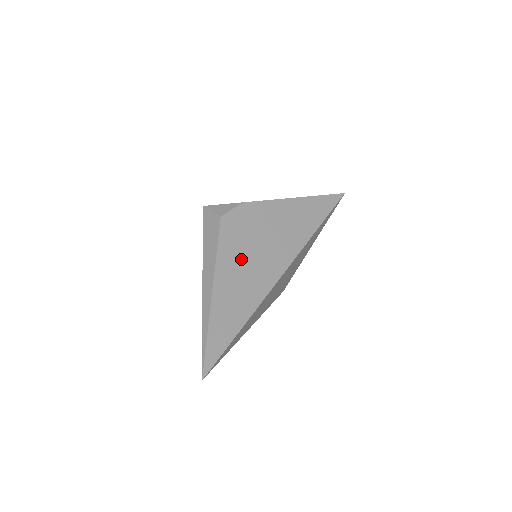
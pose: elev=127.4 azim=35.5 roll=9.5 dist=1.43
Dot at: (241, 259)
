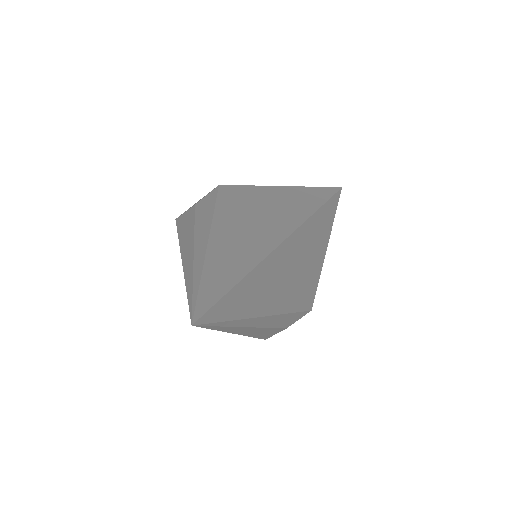
Dot at: (228, 220)
